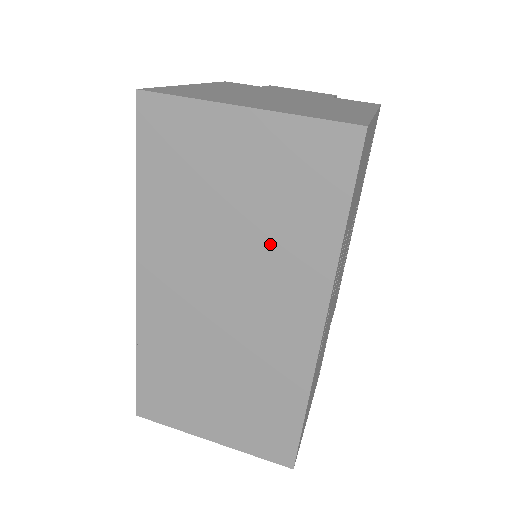
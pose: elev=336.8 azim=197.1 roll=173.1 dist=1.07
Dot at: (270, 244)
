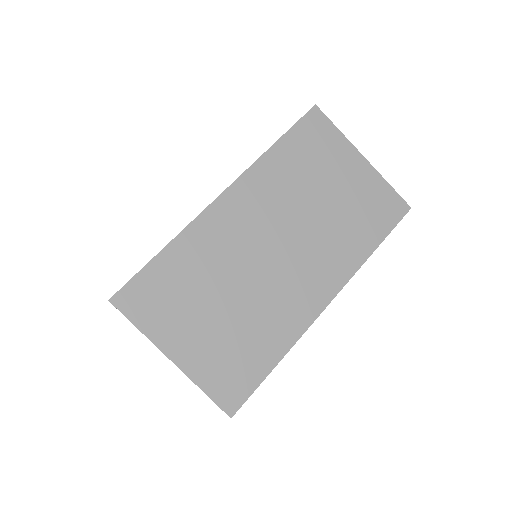
Dot at: (332, 230)
